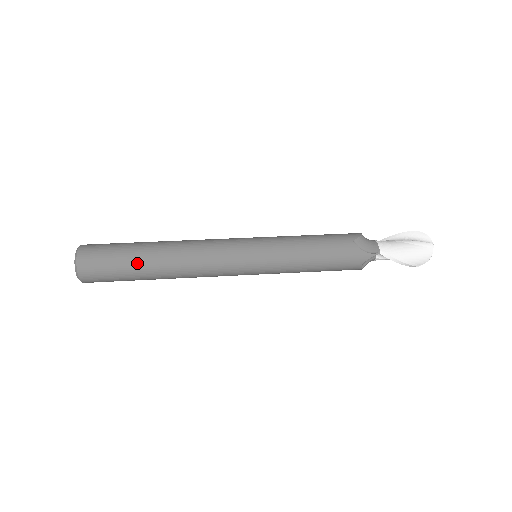
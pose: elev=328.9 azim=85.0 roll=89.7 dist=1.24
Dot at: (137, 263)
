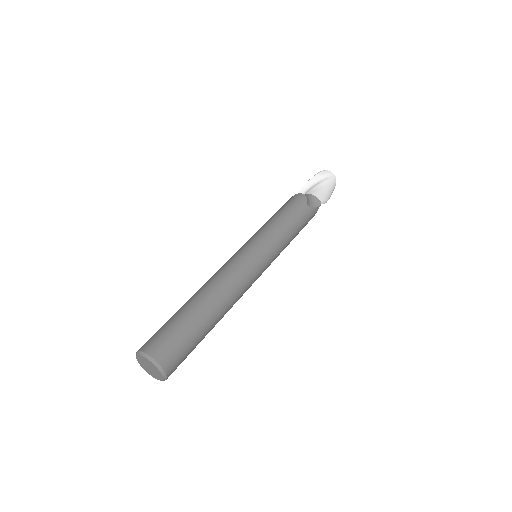
Dot at: (205, 330)
